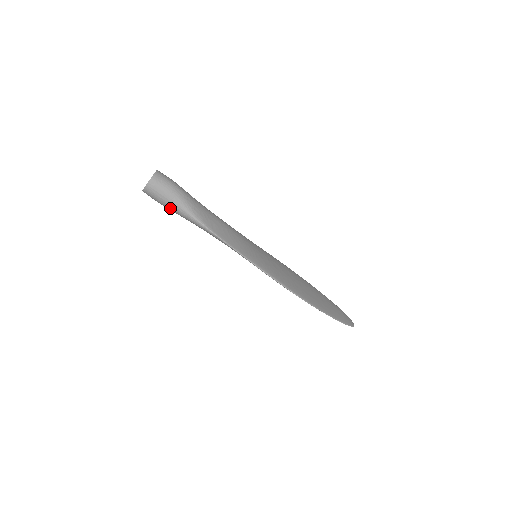
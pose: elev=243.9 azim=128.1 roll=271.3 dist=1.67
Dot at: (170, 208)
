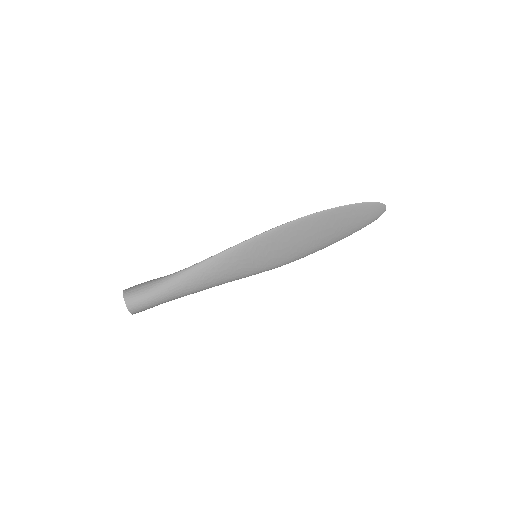
Dot at: (156, 290)
